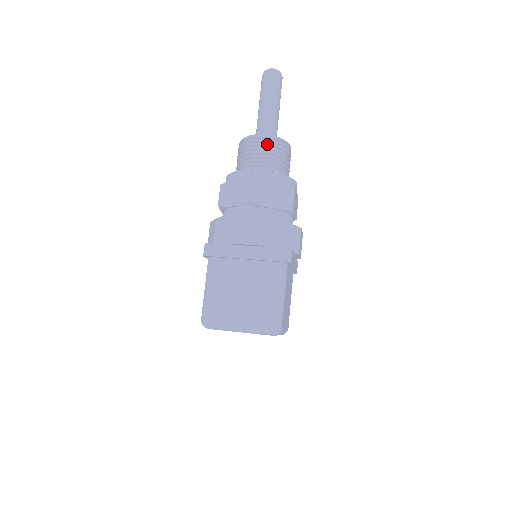
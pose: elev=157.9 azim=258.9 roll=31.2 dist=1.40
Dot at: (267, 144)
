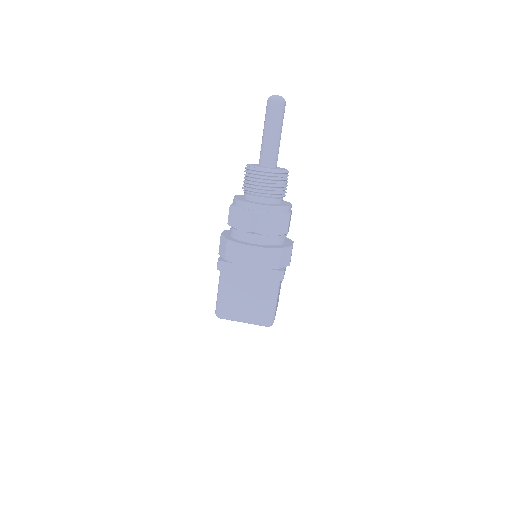
Dot at: (269, 179)
